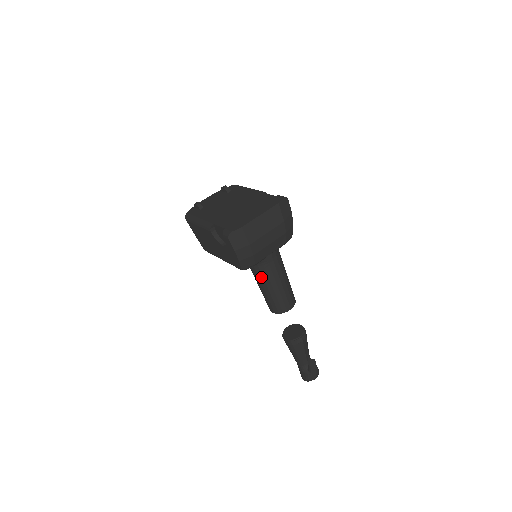
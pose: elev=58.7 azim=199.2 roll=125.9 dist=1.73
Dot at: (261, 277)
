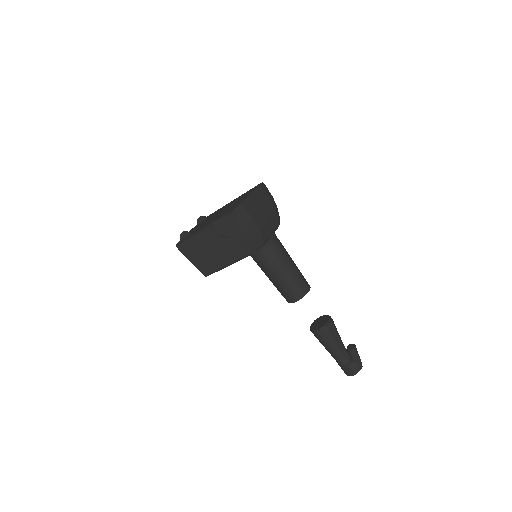
Dot at: (272, 262)
